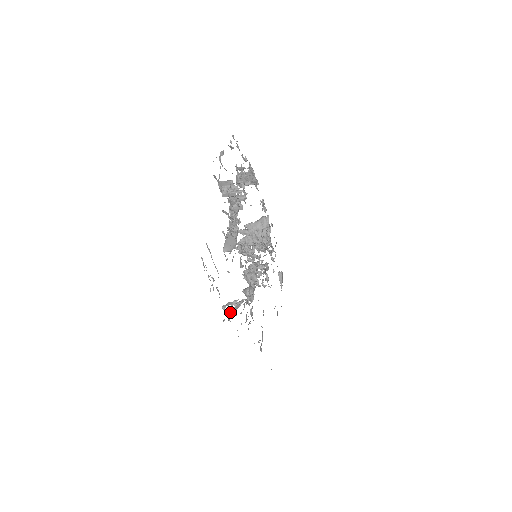
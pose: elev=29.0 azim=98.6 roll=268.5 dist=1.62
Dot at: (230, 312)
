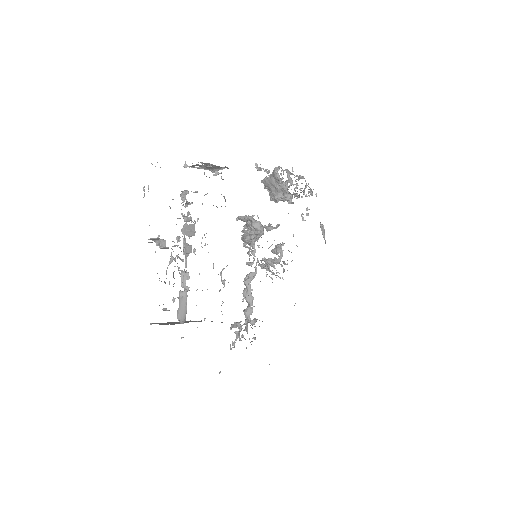
Dot at: (232, 342)
